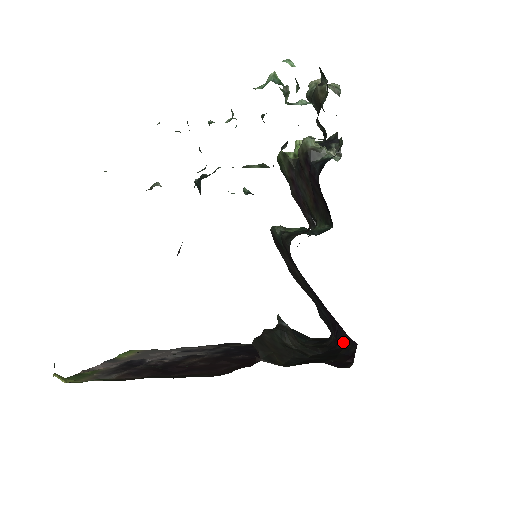
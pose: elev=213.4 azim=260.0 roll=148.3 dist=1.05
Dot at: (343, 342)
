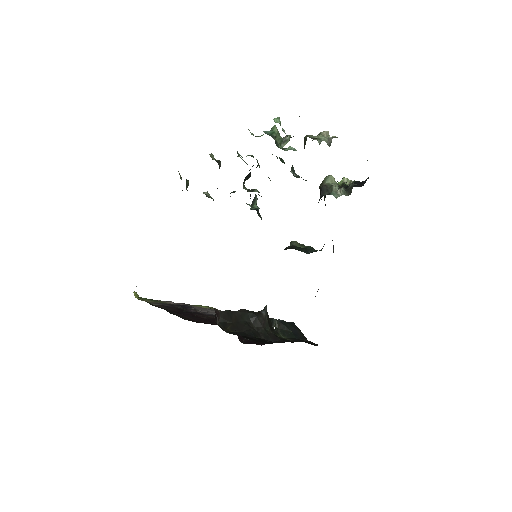
Dot at: occluded
